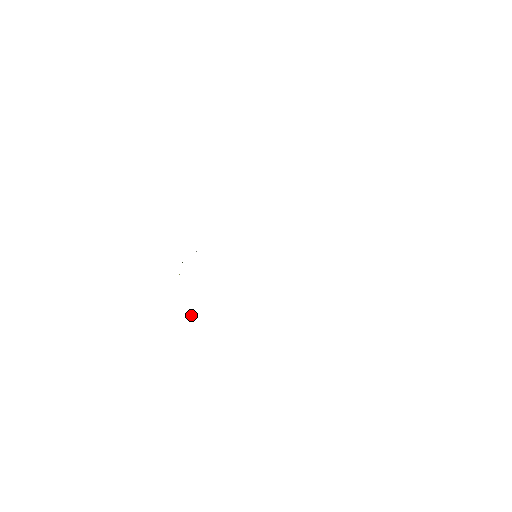
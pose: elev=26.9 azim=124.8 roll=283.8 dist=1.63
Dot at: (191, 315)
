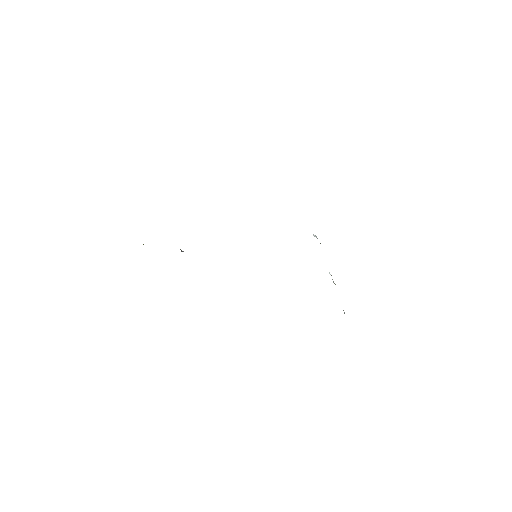
Dot at: occluded
